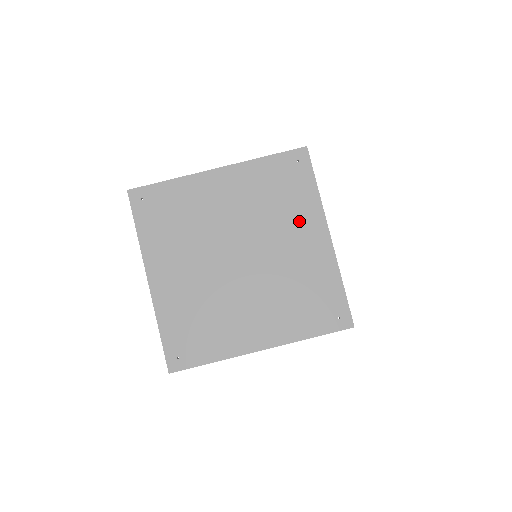
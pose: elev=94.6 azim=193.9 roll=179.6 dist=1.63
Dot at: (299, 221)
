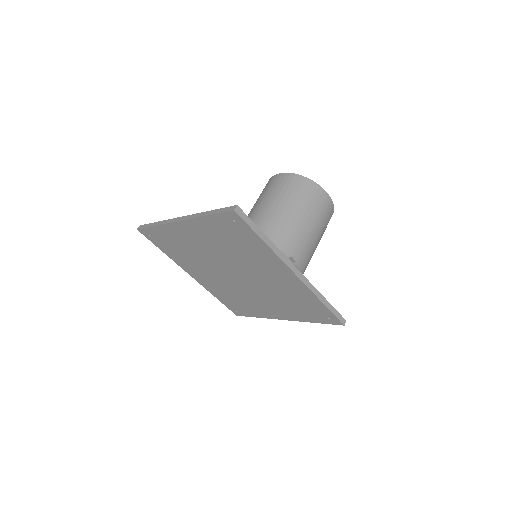
Dot at: (263, 262)
